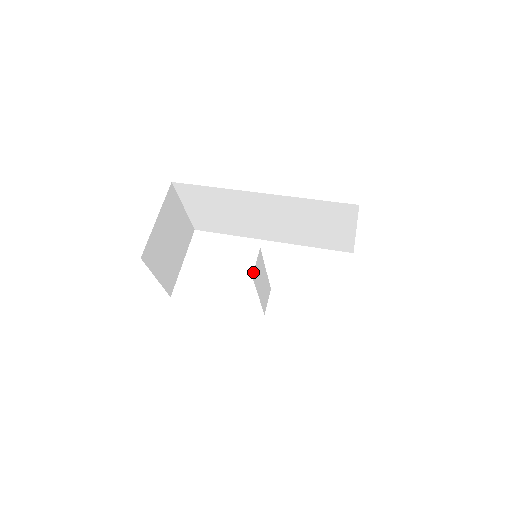
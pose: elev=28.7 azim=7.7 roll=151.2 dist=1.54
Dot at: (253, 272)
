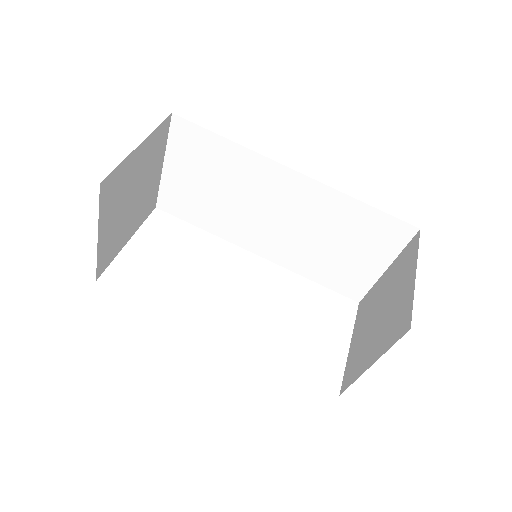
Dot at: occluded
